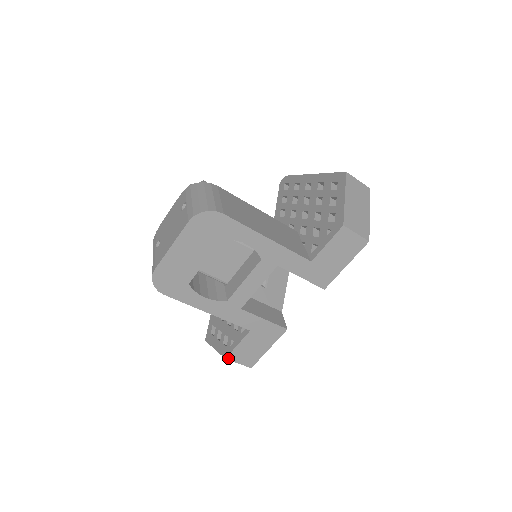
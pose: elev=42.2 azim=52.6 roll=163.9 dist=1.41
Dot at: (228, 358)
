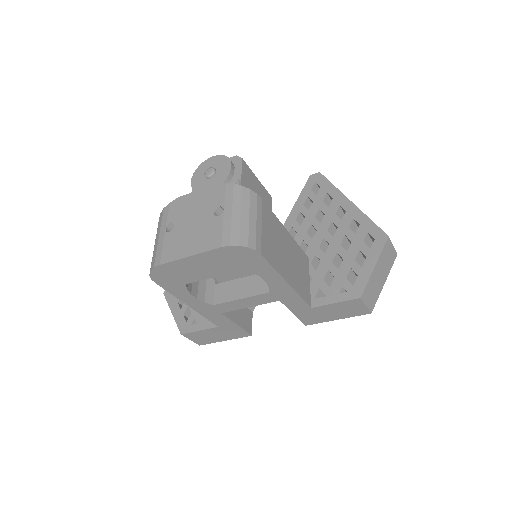
Dot at: (184, 335)
